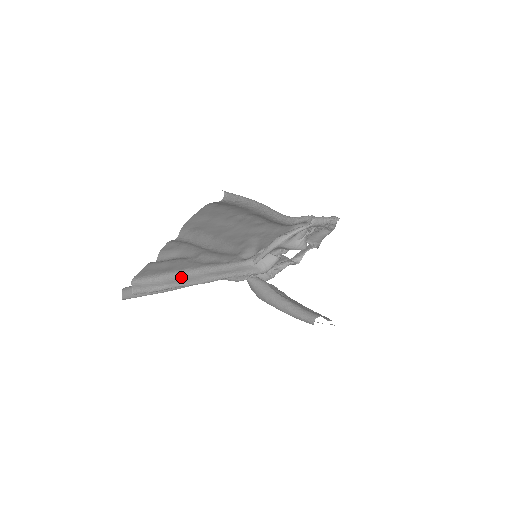
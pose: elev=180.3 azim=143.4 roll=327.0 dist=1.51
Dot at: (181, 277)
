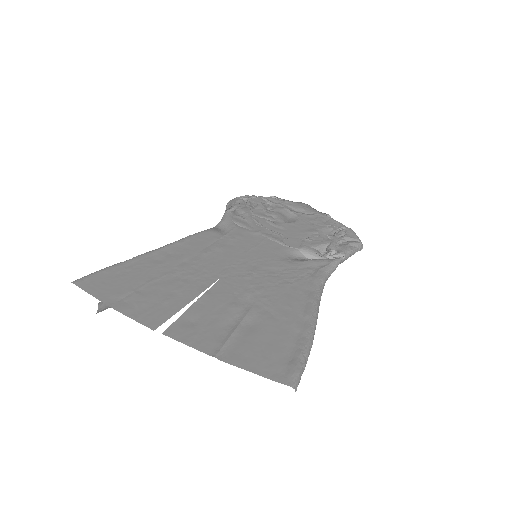
Dot at: occluded
